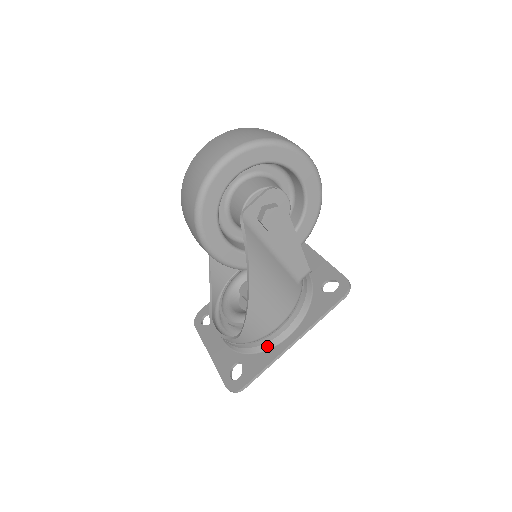
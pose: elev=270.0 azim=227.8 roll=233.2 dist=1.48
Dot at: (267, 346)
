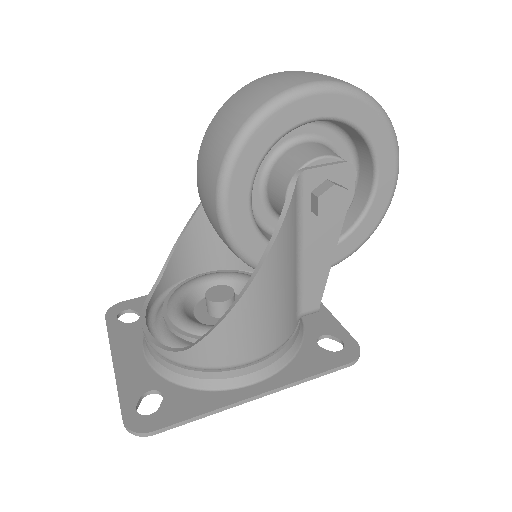
Dot at: (215, 385)
